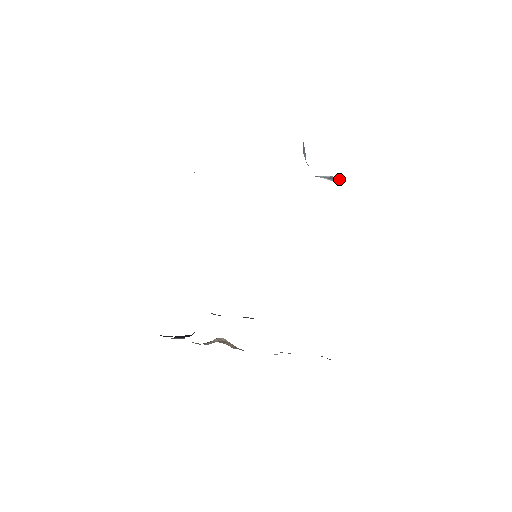
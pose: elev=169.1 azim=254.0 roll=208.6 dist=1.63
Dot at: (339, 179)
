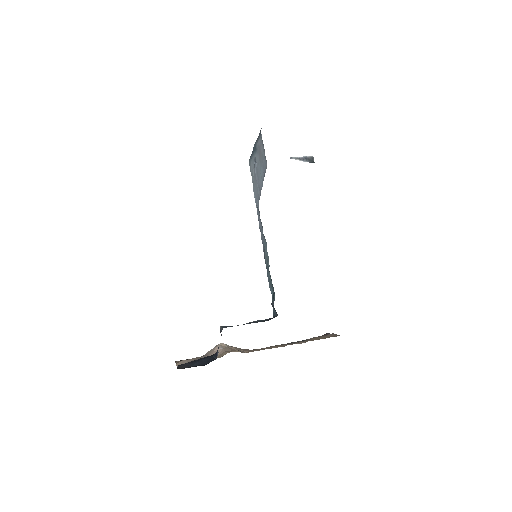
Dot at: (311, 159)
